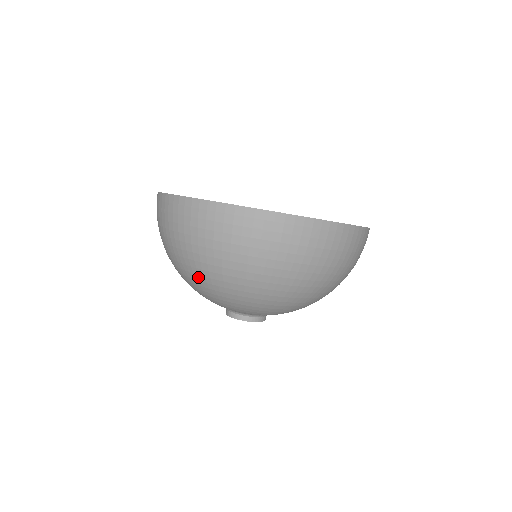
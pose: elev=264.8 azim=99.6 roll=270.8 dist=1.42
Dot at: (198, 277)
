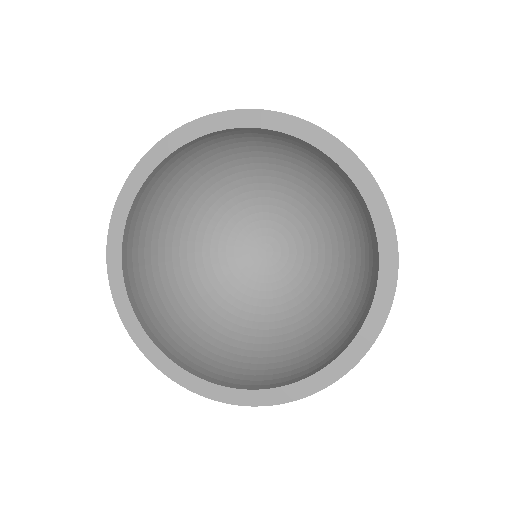
Dot at: occluded
